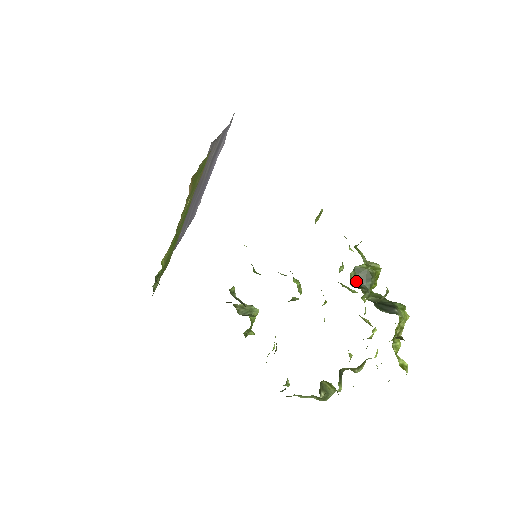
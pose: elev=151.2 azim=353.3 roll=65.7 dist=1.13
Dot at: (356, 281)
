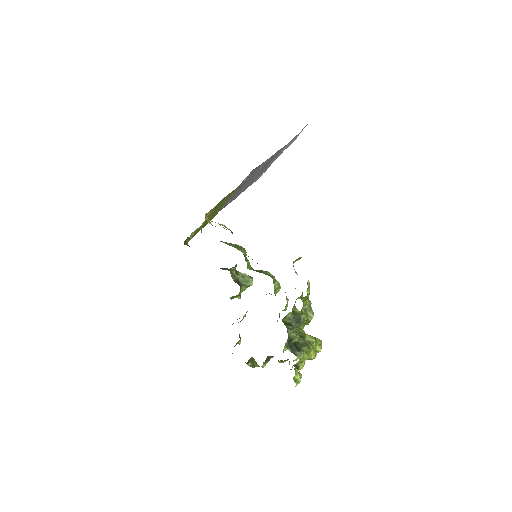
Dot at: (290, 319)
